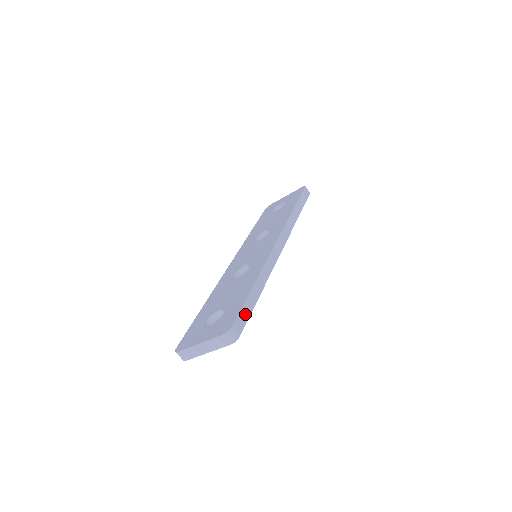
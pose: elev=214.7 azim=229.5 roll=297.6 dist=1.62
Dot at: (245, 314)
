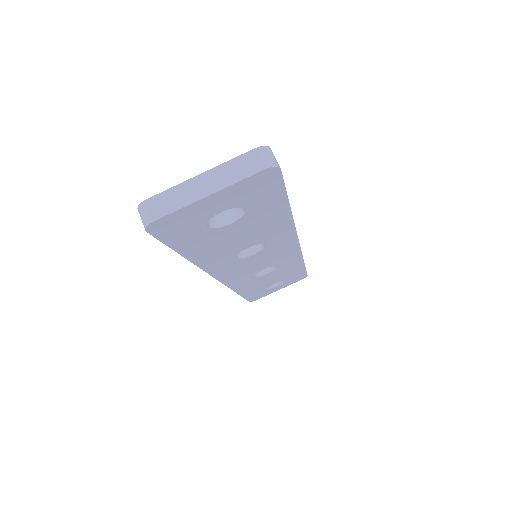
Dot at: occluded
